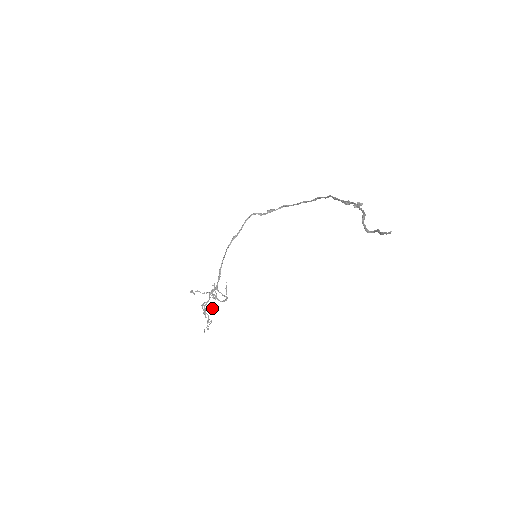
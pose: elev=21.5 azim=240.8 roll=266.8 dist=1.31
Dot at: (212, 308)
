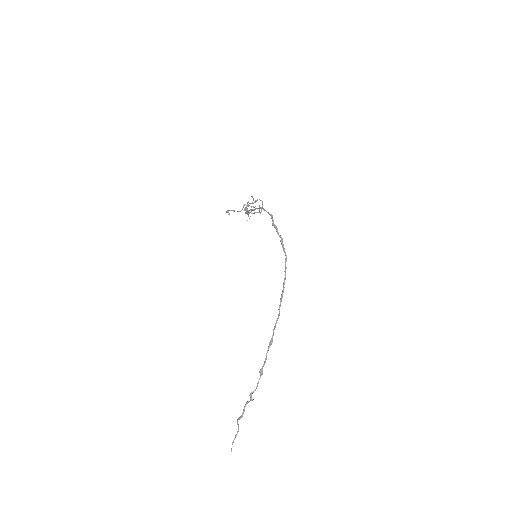
Dot at: occluded
